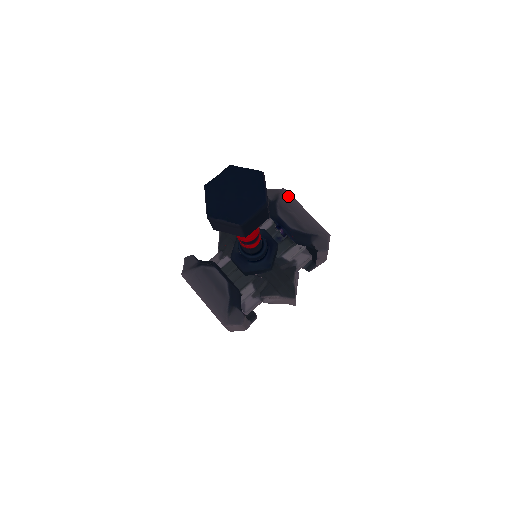
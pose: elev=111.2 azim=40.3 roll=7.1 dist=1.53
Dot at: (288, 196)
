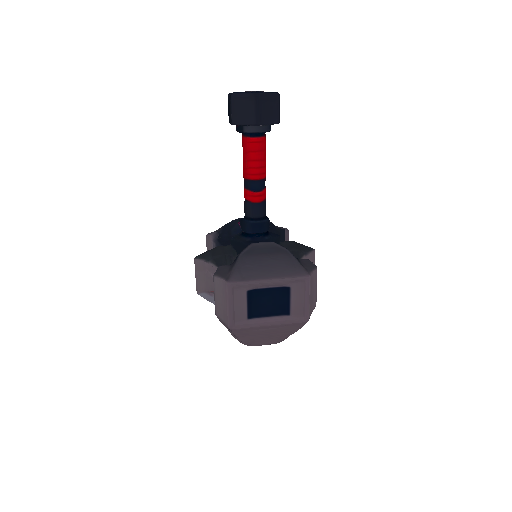
Dot at: occluded
